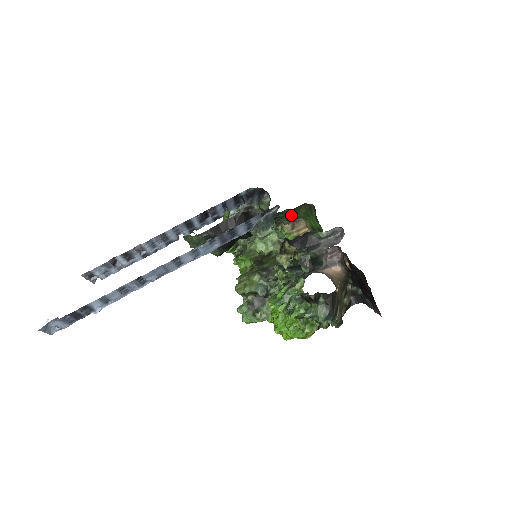
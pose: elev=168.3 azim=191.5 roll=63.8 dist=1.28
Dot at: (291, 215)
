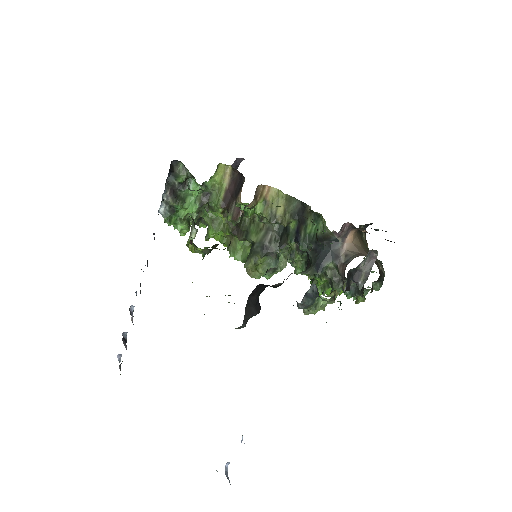
Dot at: occluded
